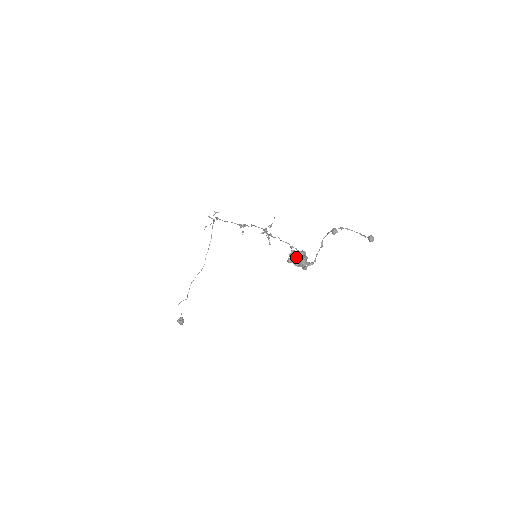
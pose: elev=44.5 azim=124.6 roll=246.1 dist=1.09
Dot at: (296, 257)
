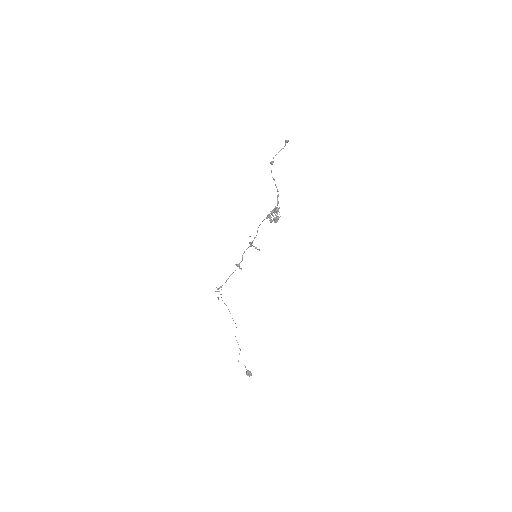
Dot at: (272, 213)
